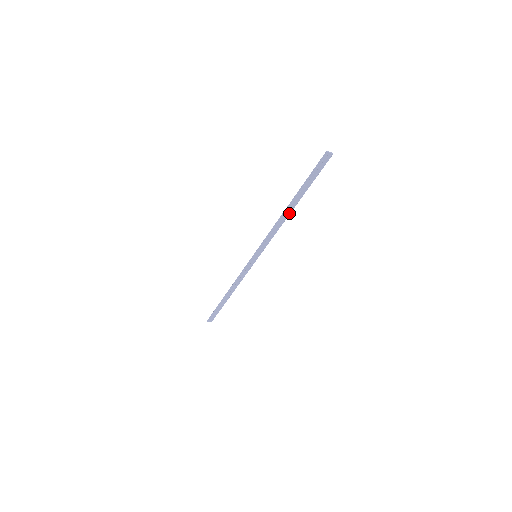
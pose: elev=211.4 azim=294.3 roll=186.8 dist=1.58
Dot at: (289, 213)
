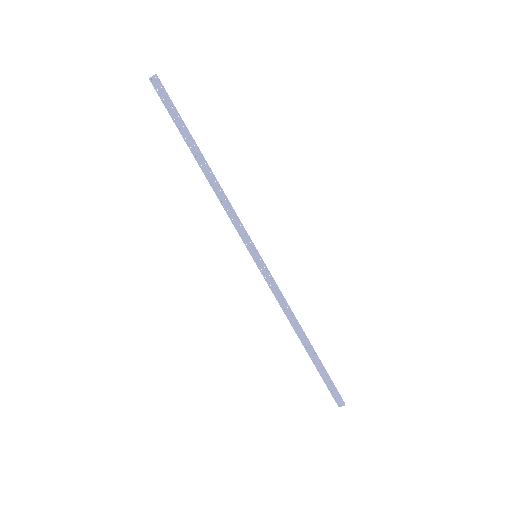
Dot at: occluded
